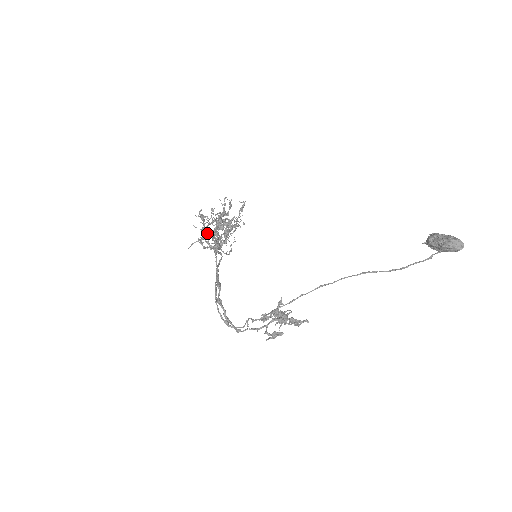
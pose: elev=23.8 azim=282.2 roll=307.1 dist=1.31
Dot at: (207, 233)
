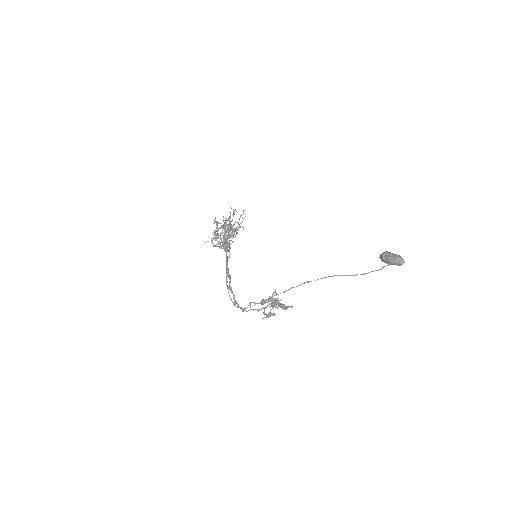
Dot at: occluded
